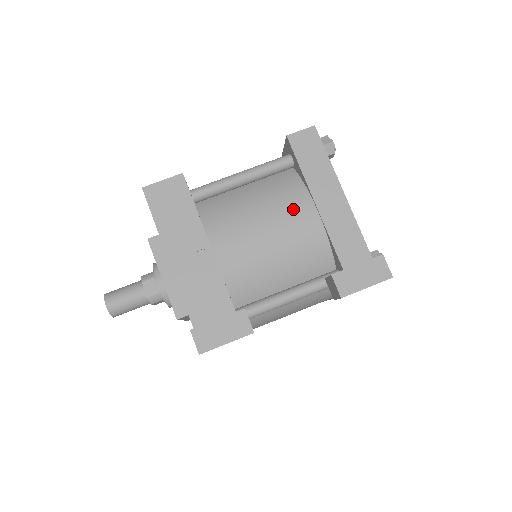
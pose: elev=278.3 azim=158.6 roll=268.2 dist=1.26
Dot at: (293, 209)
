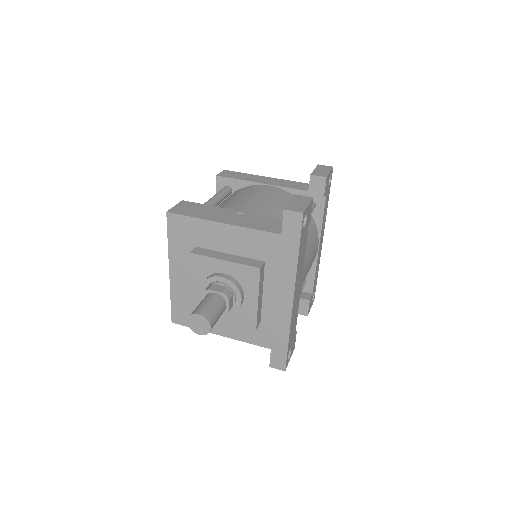
Dot at: (256, 189)
